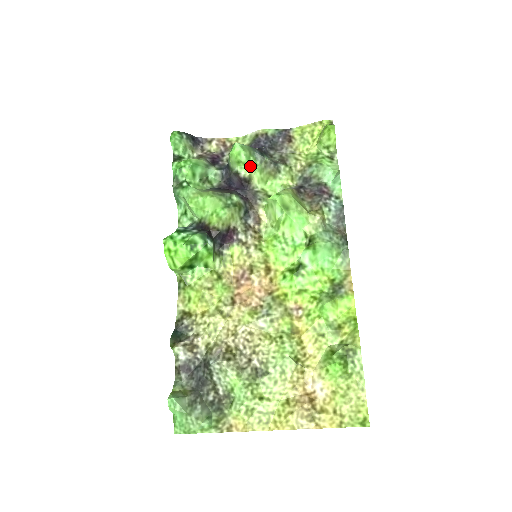
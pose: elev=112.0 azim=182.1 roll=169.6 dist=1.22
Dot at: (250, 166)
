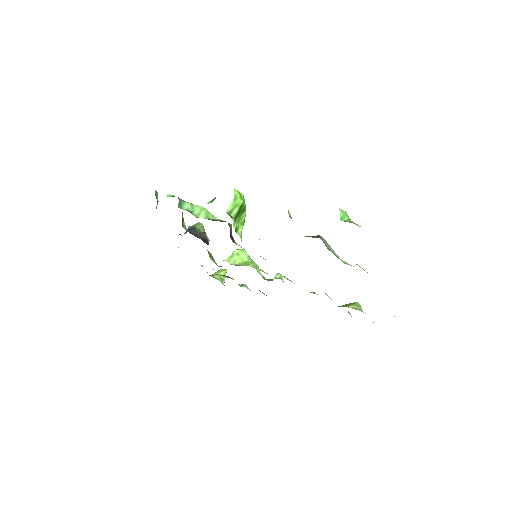
Dot at: occluded
